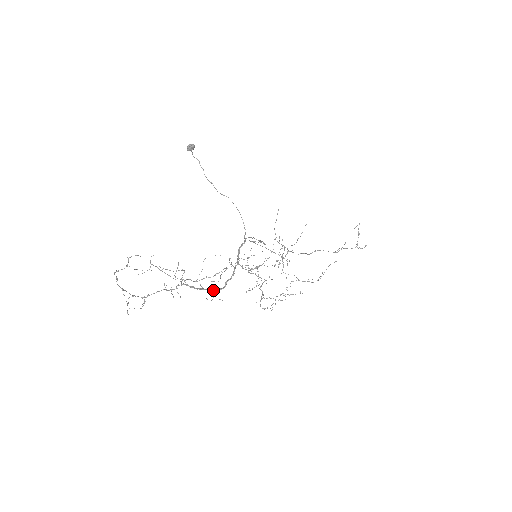
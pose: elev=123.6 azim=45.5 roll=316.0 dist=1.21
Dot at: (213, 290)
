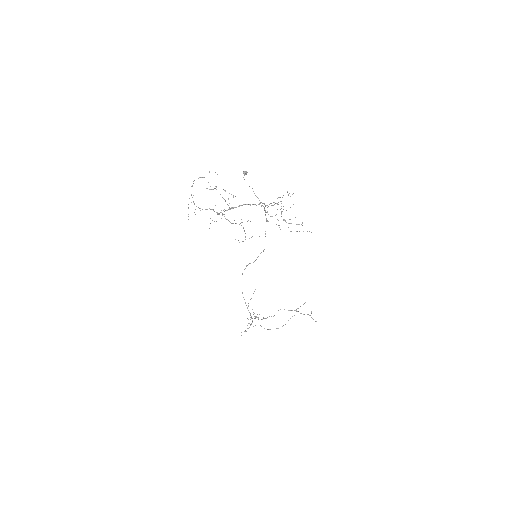
Dot at: occluded
